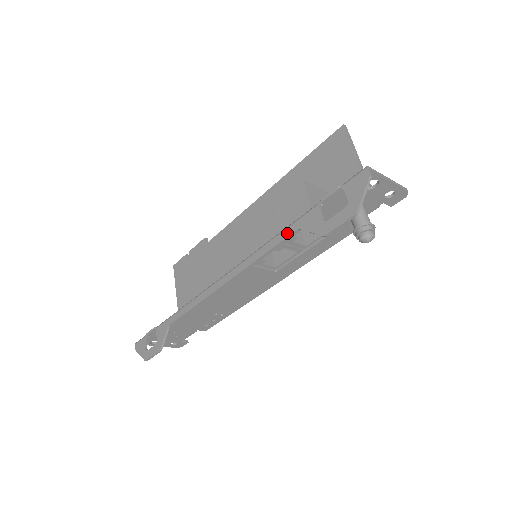
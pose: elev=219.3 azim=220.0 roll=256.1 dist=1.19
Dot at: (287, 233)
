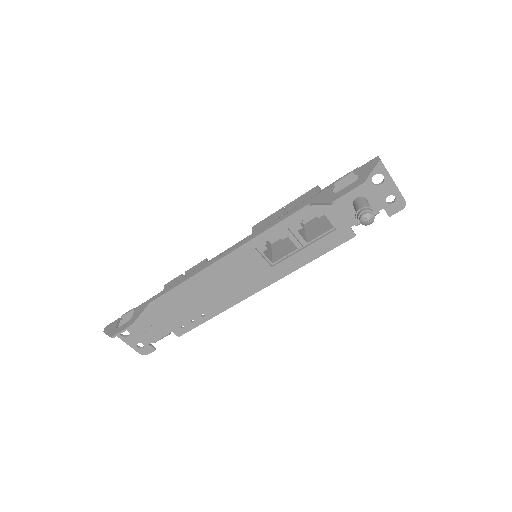
Dot at: (297, 208)
